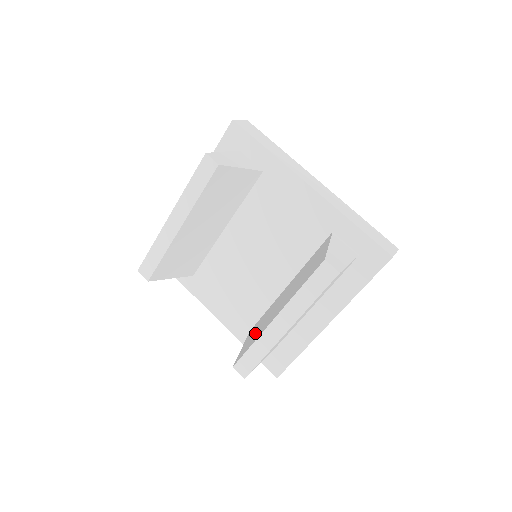
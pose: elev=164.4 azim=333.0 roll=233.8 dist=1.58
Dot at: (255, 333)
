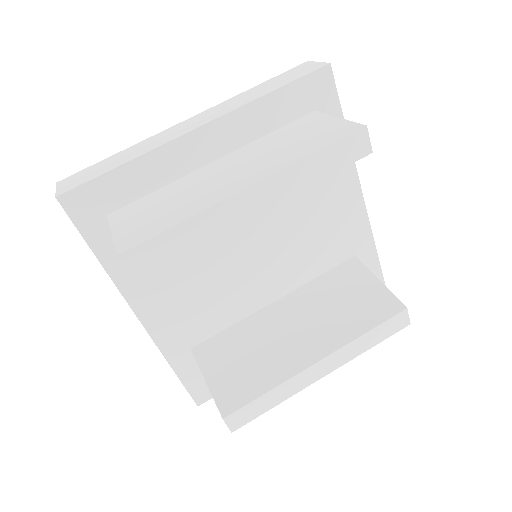
Dot at: (246, 366)
